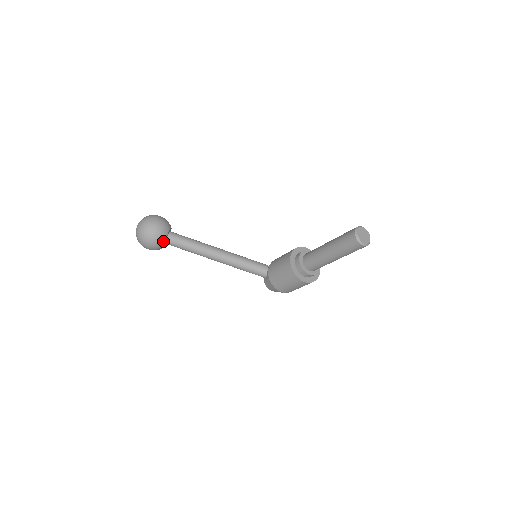
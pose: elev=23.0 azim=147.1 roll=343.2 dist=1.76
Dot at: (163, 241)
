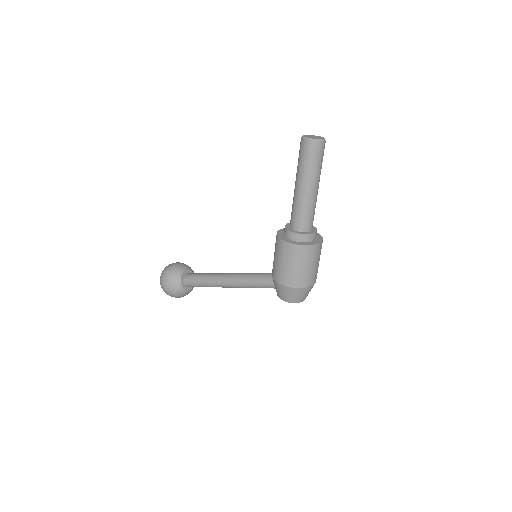
Dot at: (178, 277)
